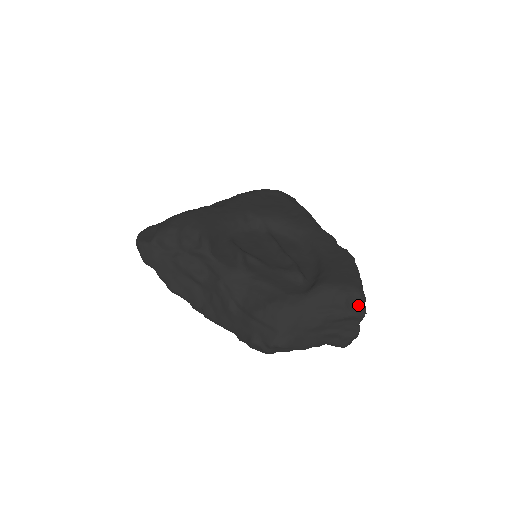
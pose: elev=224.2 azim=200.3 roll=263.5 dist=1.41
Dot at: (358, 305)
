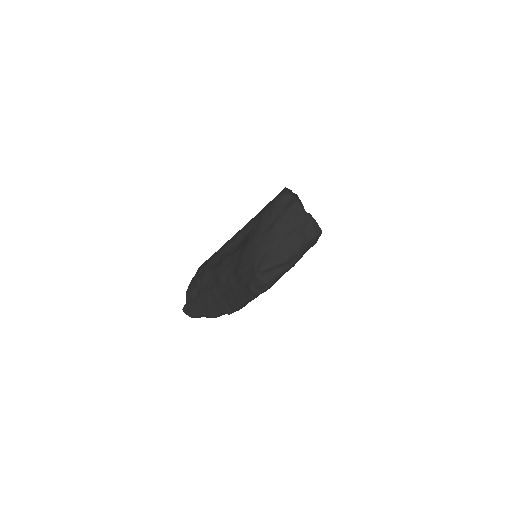
Dot at: (289, 201)
